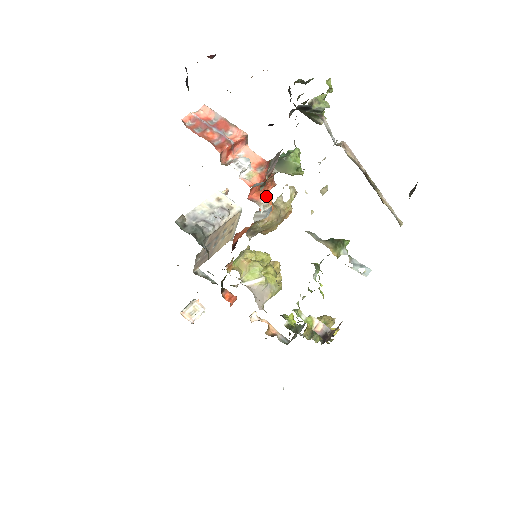
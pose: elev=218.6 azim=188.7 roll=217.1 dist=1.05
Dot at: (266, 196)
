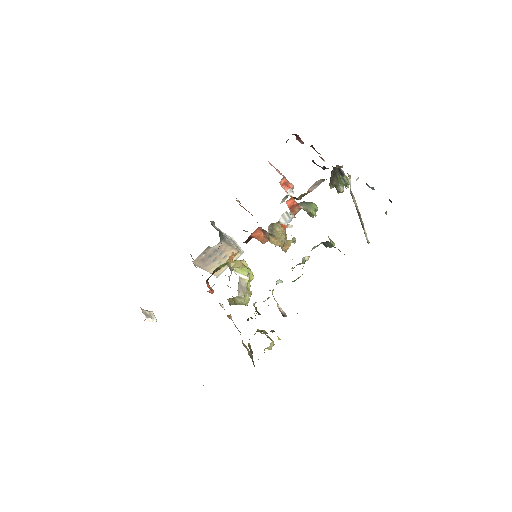
Dot at: occluded
